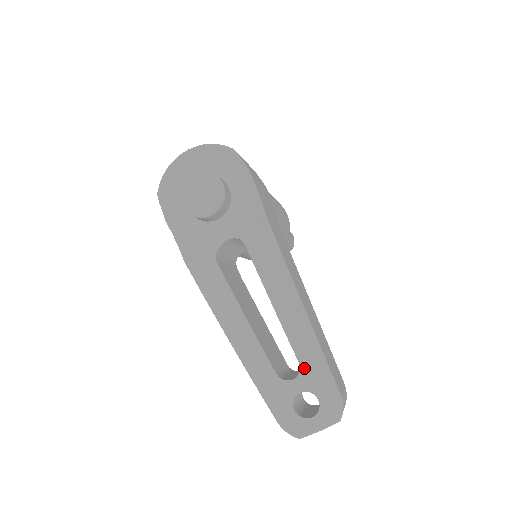
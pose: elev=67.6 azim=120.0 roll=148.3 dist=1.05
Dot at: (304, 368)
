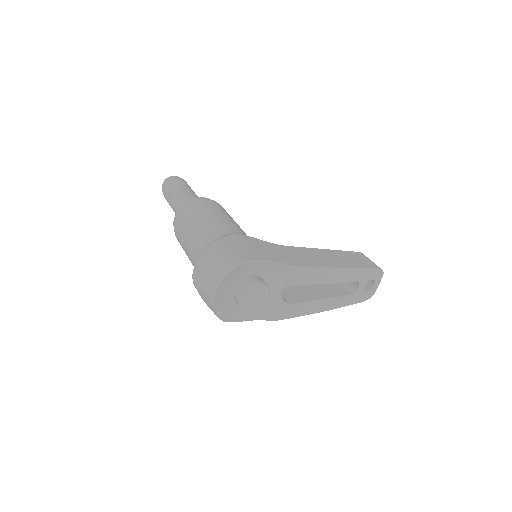
Dot at: (360, 280)
